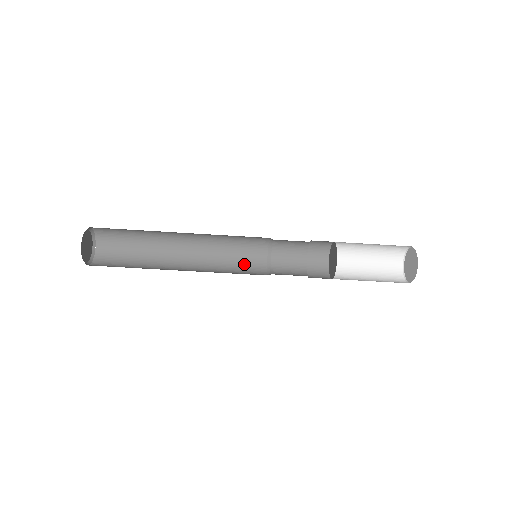
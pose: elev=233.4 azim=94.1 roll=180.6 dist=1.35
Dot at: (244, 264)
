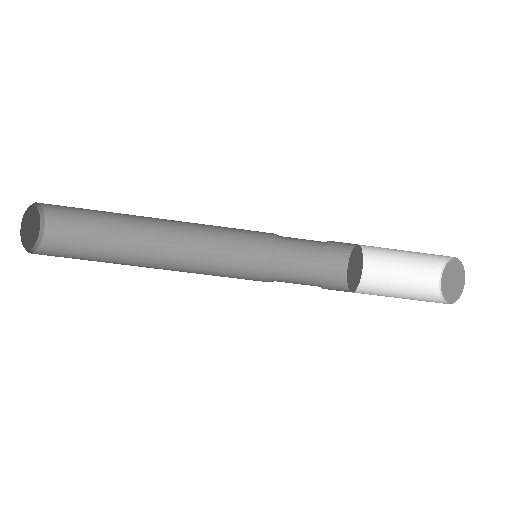
Dot at: (241, 246)
